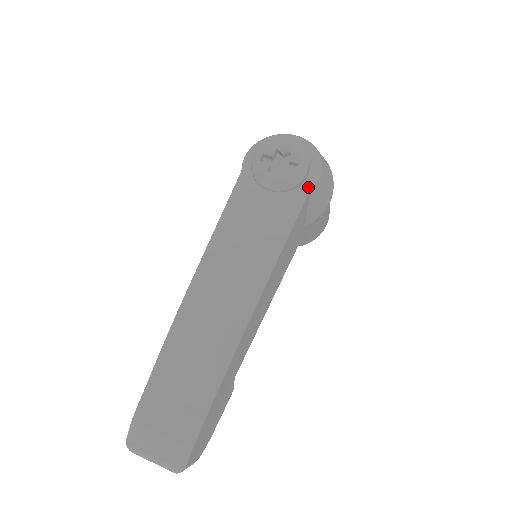
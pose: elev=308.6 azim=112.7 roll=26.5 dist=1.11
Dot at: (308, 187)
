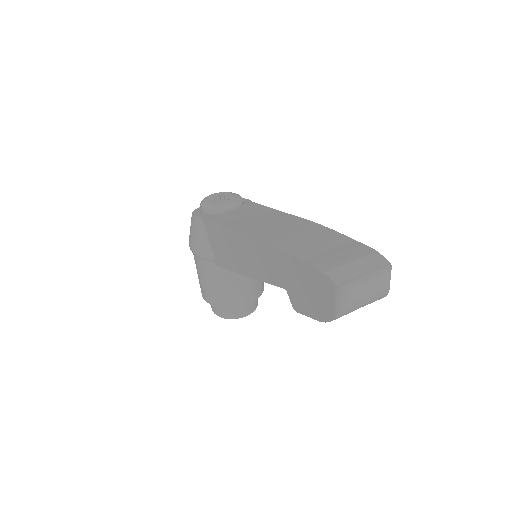
Dot at: (249, 202)
